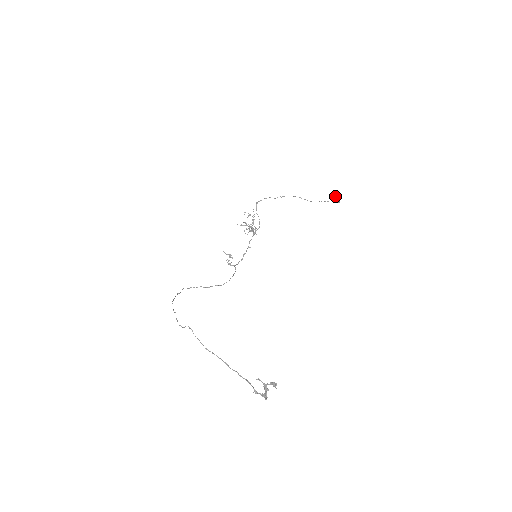
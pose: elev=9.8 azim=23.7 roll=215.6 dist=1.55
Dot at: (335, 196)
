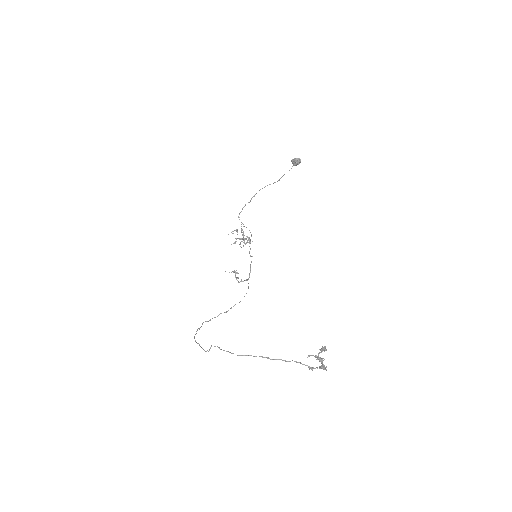
Dot at: (293, 159)
